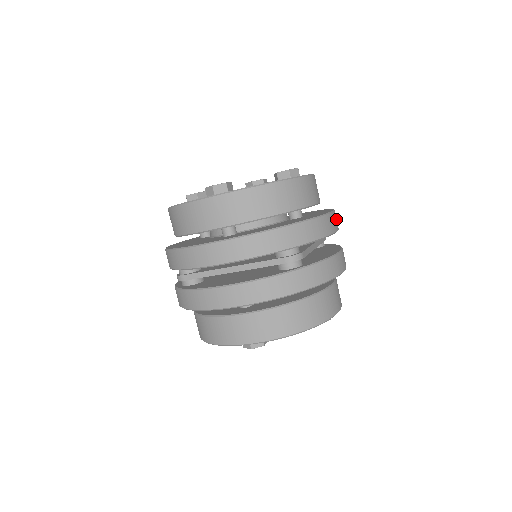
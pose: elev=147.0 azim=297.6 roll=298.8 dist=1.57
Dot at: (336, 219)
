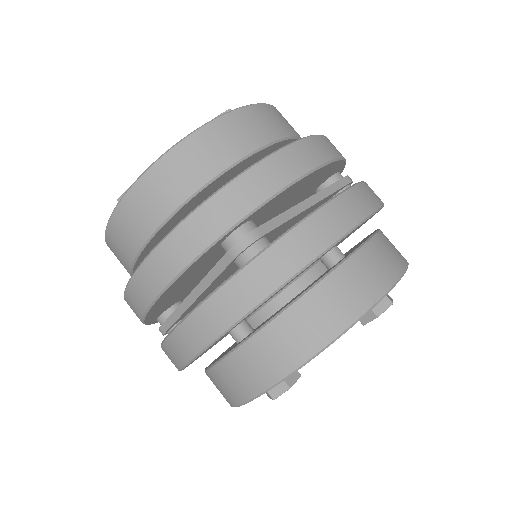
Dot at: occluded
